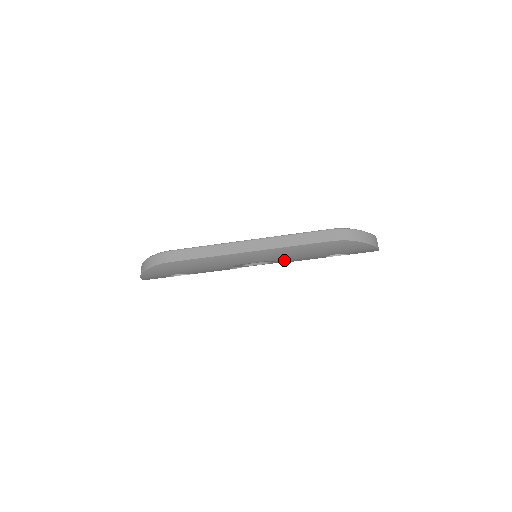
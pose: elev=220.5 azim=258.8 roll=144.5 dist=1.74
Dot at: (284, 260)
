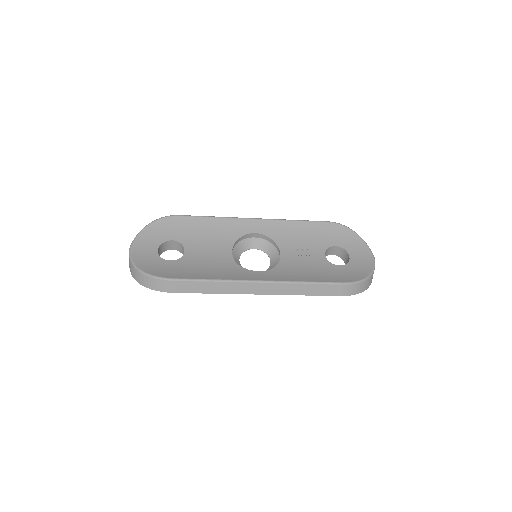
Dot at: occluded
